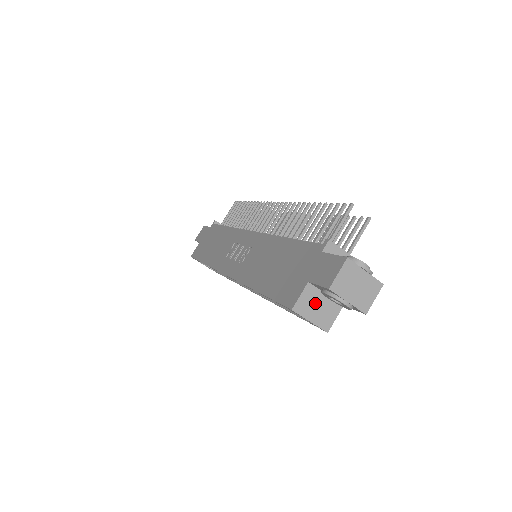
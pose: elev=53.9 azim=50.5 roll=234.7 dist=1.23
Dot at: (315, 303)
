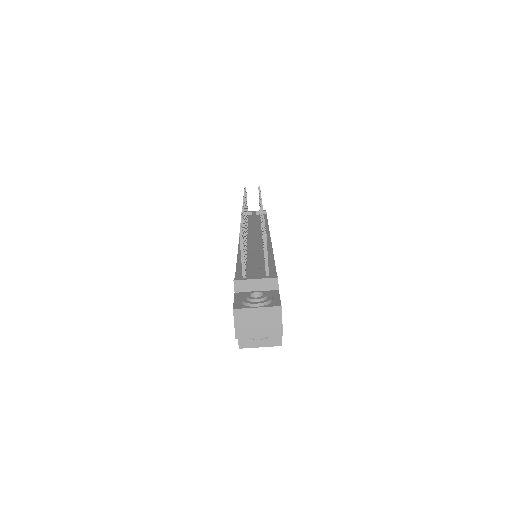
Dot at: occluded
